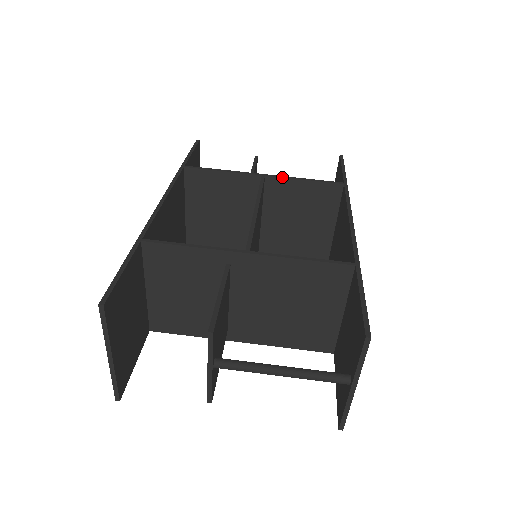
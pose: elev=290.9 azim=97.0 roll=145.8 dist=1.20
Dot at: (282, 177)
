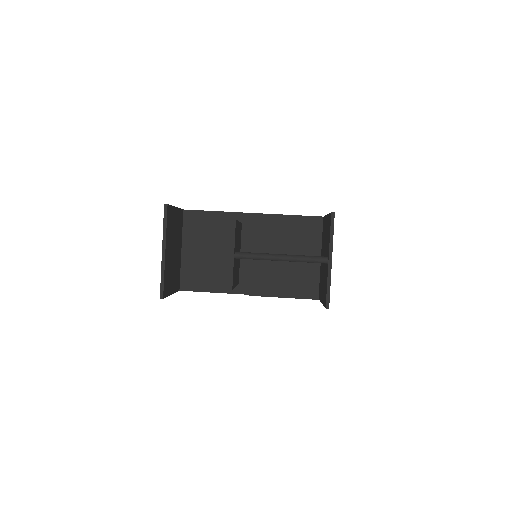
Dot at: occluded
